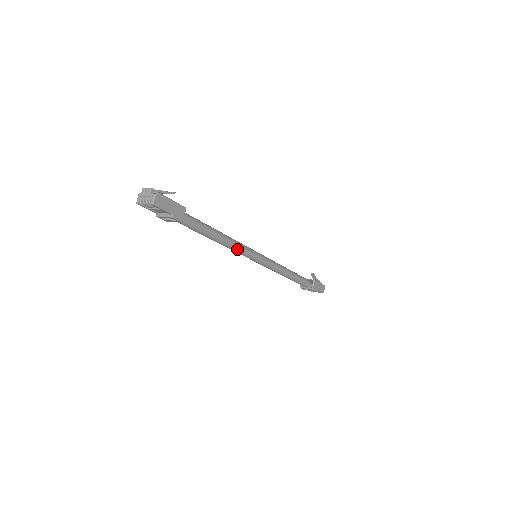
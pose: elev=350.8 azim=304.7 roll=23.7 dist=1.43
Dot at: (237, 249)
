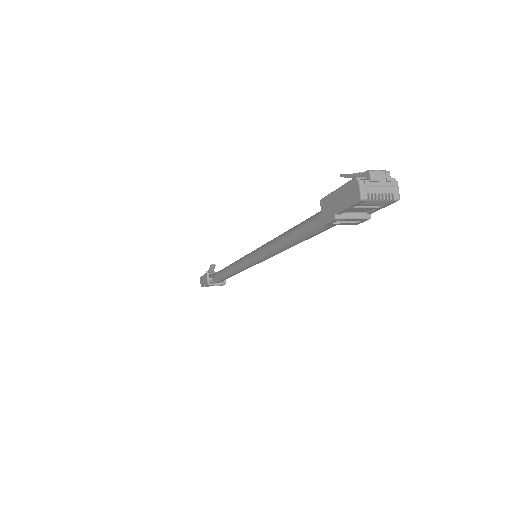
Dot at: occluded
